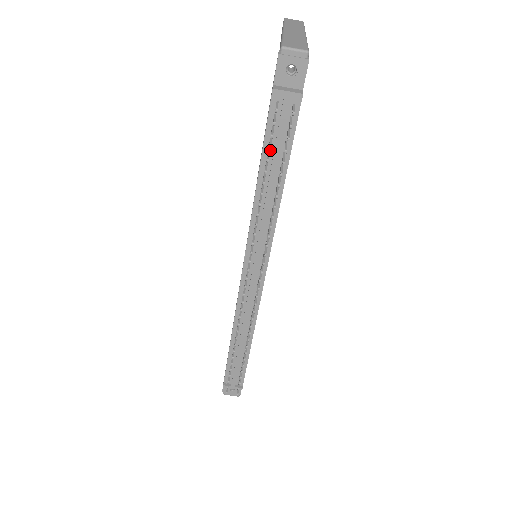
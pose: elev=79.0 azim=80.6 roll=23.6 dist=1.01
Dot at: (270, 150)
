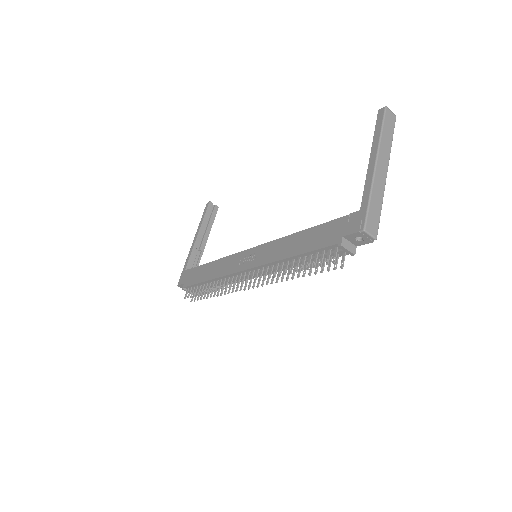
Dot at: occluded
